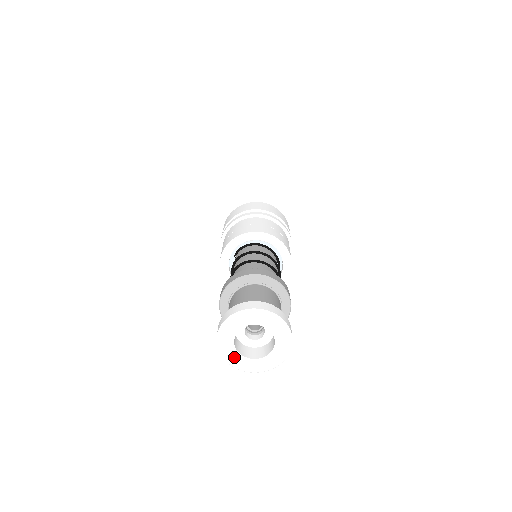
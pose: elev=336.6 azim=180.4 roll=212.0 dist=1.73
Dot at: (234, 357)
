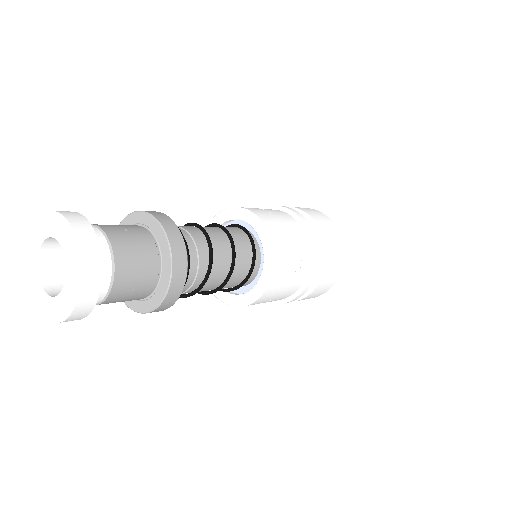
Dot at: (43, 301)
